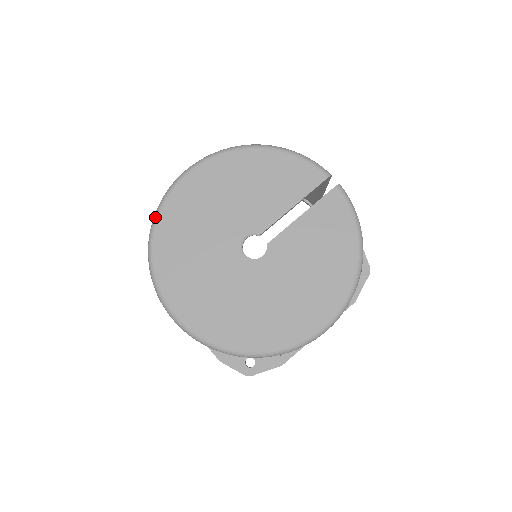
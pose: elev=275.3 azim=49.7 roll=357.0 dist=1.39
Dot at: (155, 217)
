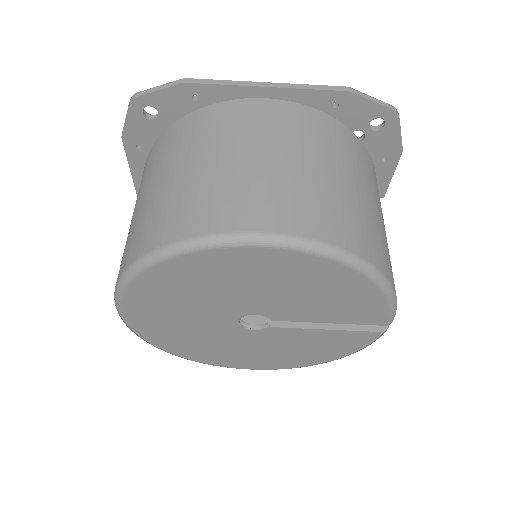
Dot at: (168, 254)
